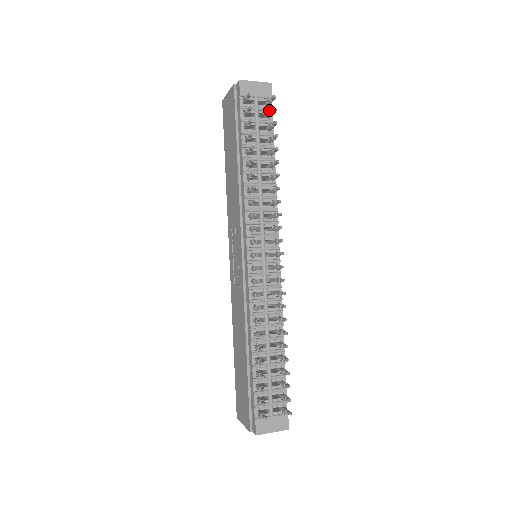
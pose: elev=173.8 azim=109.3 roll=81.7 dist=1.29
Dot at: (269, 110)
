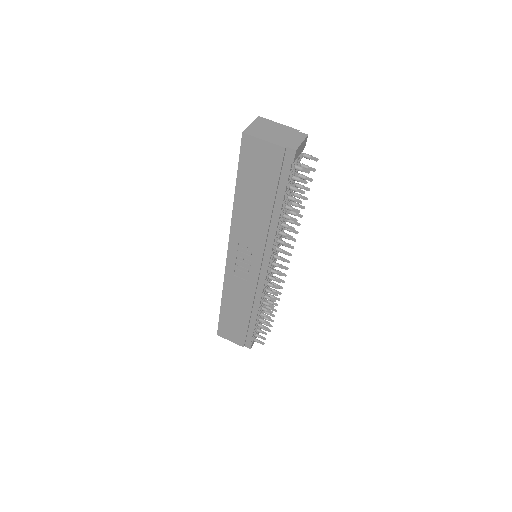
Dot at: occluded
